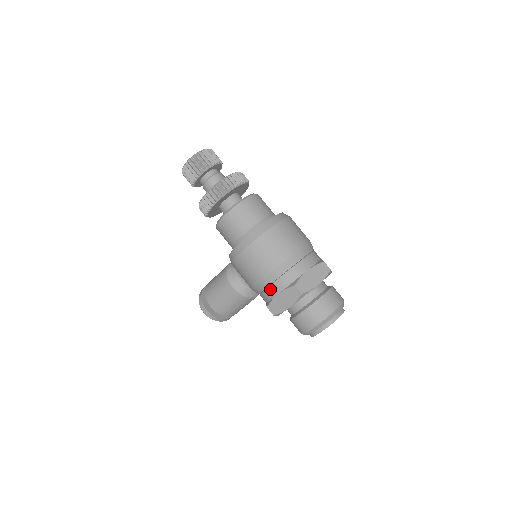
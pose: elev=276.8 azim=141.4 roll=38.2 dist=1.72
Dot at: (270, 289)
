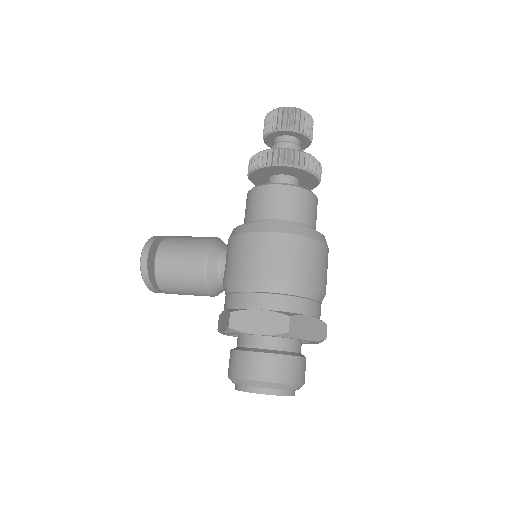
Dot at: (255, 296)
